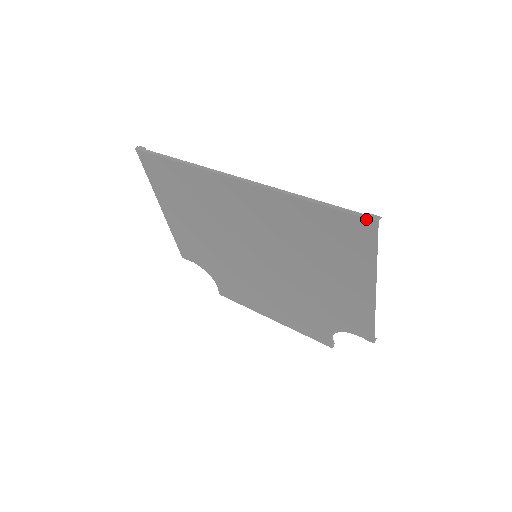
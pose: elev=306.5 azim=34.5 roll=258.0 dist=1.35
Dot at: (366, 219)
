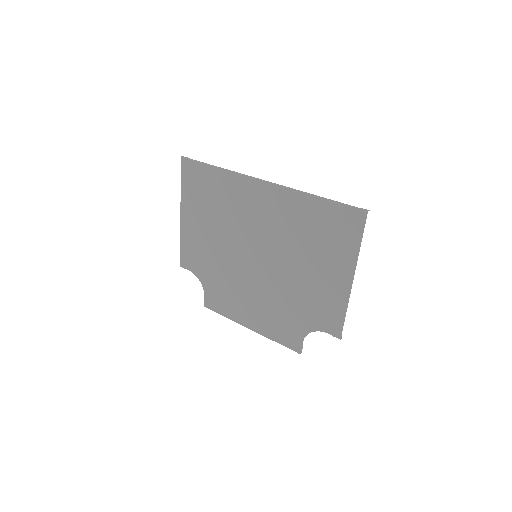
Dot at: (359, 210)
